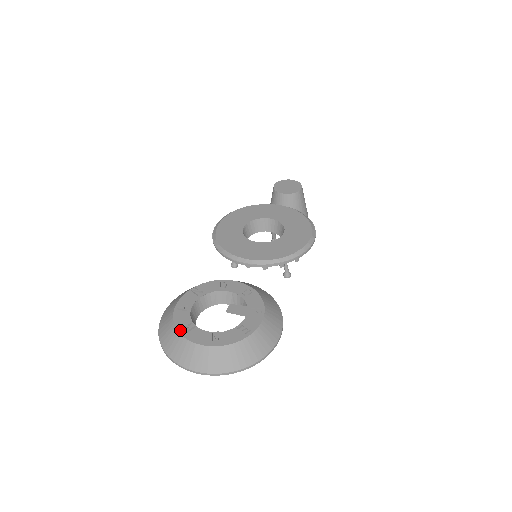
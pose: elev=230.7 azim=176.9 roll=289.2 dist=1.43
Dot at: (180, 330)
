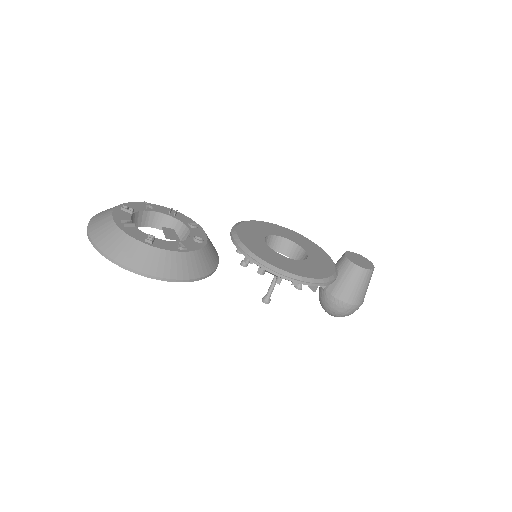
Dot at: (121, 206)
